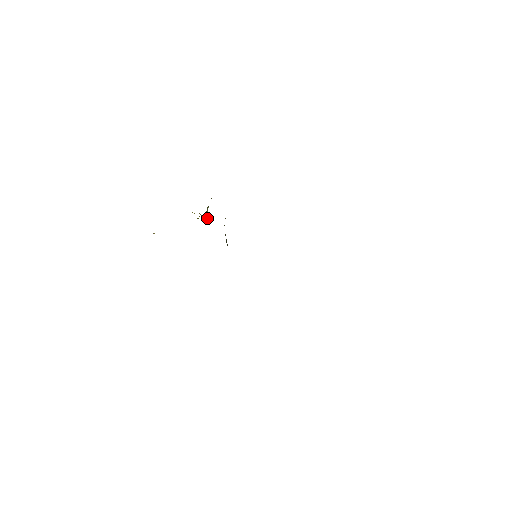
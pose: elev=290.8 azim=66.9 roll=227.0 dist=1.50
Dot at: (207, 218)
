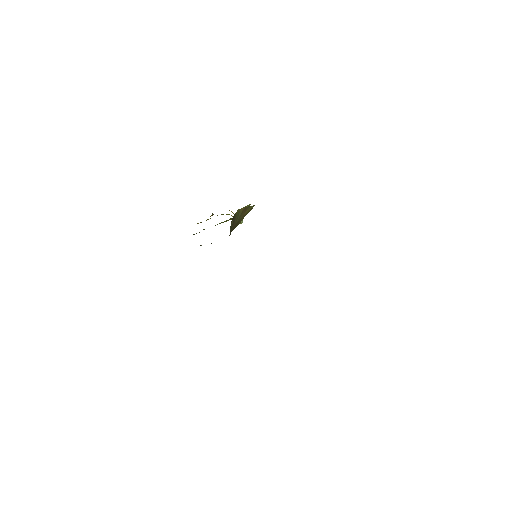
Dot at: occluded
